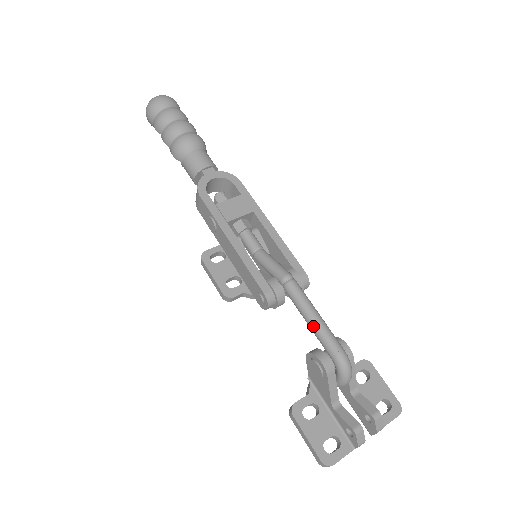
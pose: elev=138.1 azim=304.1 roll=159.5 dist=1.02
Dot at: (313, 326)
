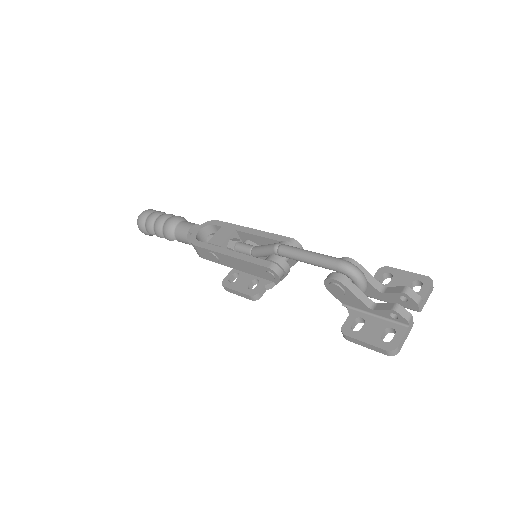
Dot at: (312, 261)
